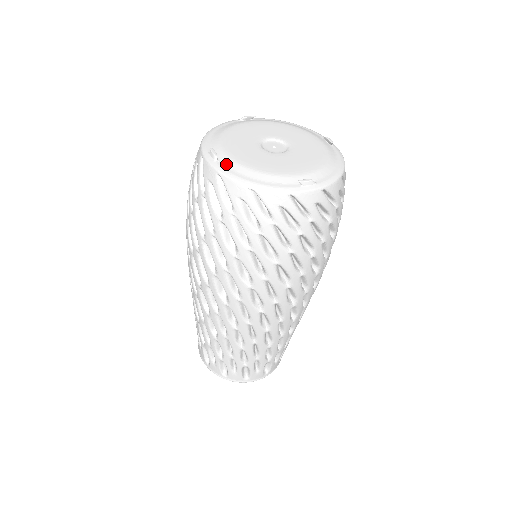
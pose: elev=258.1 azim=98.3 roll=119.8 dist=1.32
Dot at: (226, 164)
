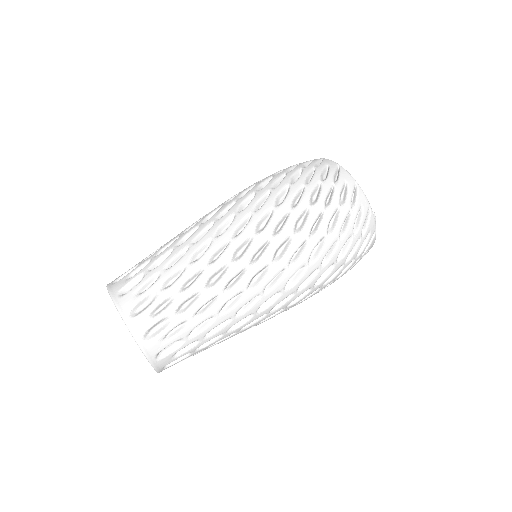
Dot at: occluded
